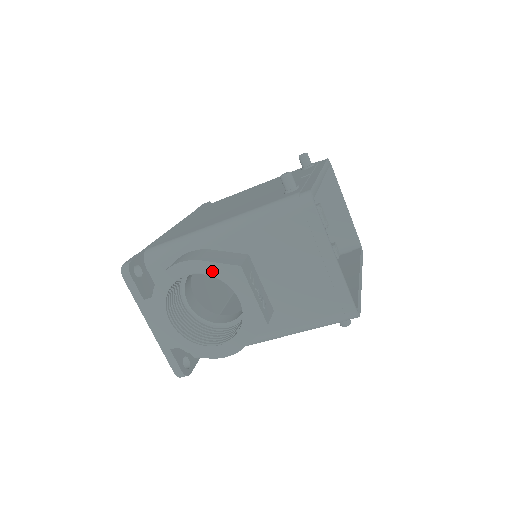
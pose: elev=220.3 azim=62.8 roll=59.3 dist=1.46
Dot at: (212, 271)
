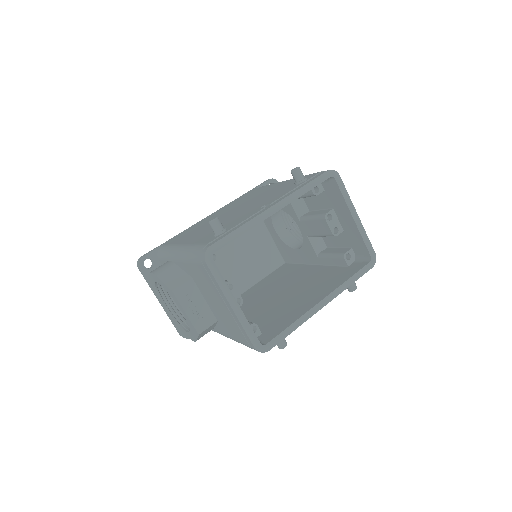
Dot at: (164, 286)
